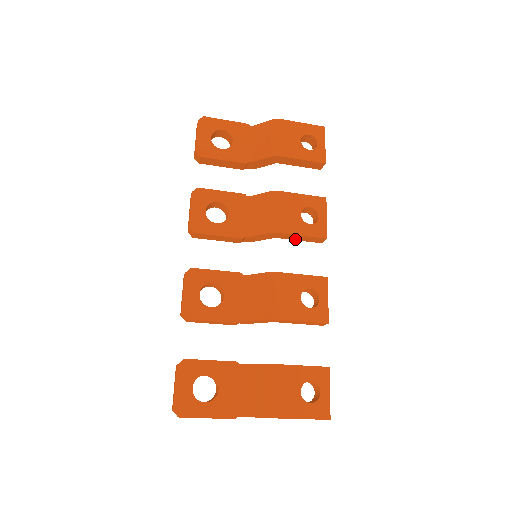
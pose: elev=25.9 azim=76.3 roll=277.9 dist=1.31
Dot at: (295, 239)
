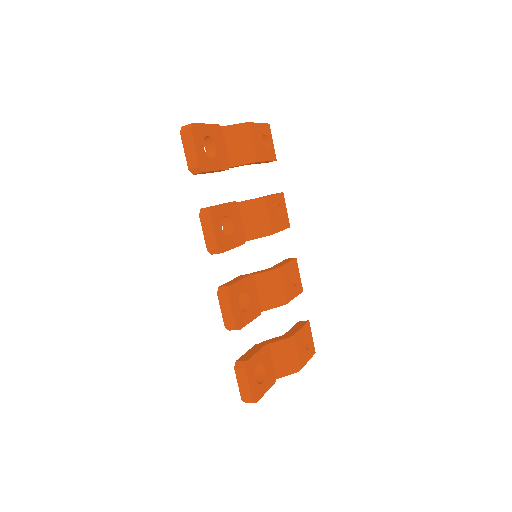
Dot at: occluded
